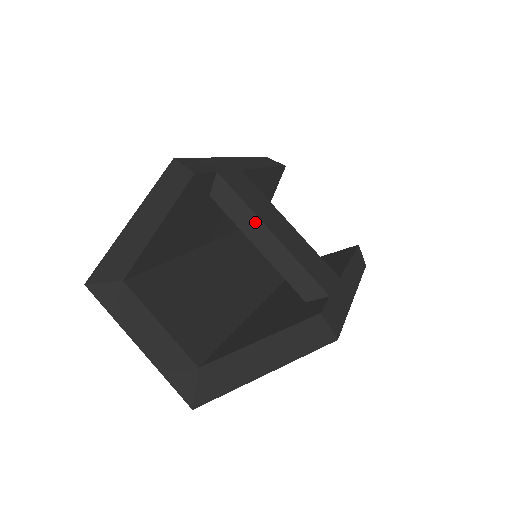
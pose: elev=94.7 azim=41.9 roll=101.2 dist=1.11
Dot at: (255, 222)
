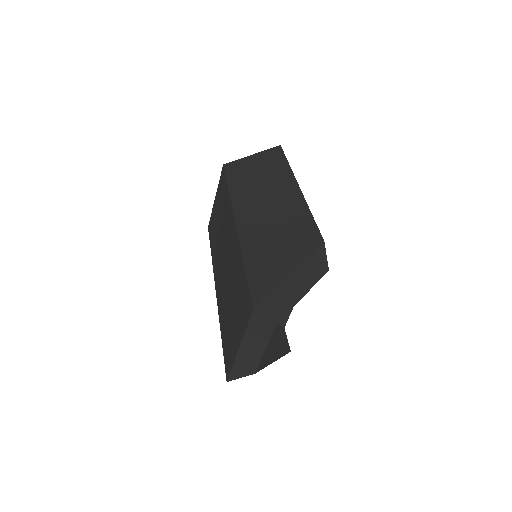
Dot at: occluded
